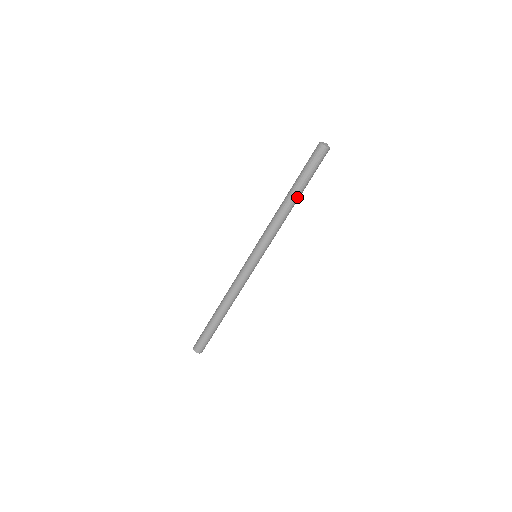
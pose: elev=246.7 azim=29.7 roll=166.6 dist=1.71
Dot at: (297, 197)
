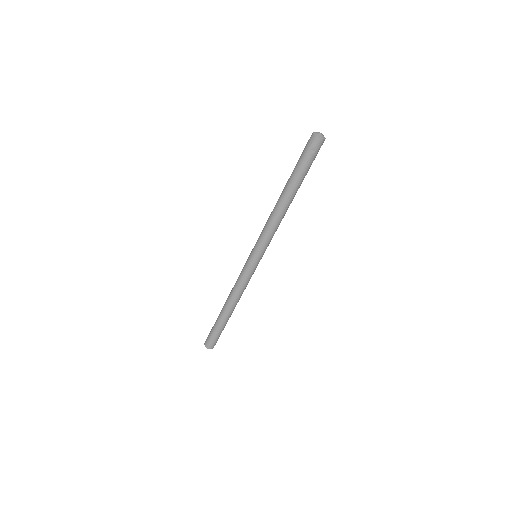
Dot at: (293, 195)
